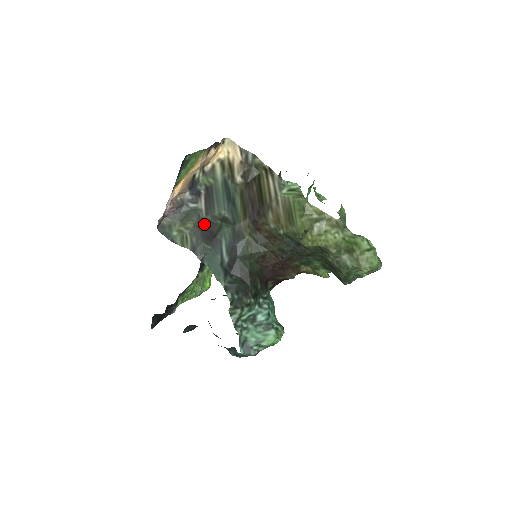
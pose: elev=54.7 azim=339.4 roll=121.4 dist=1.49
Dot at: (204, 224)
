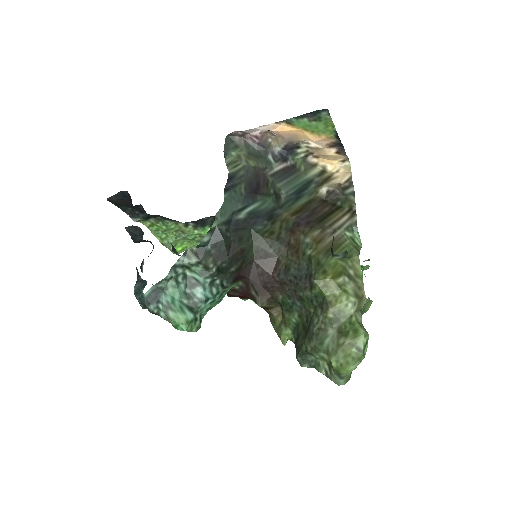
Dot at: (262, 177)
